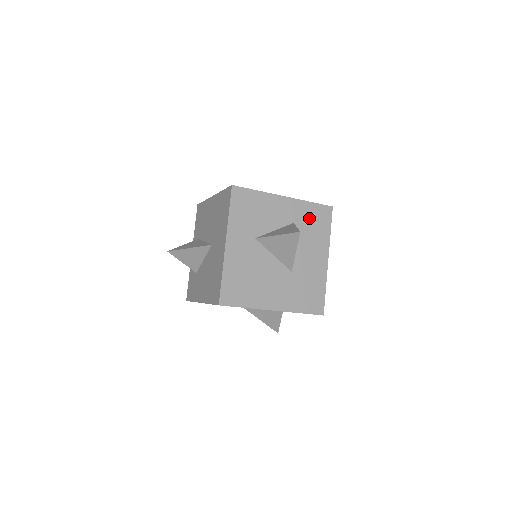
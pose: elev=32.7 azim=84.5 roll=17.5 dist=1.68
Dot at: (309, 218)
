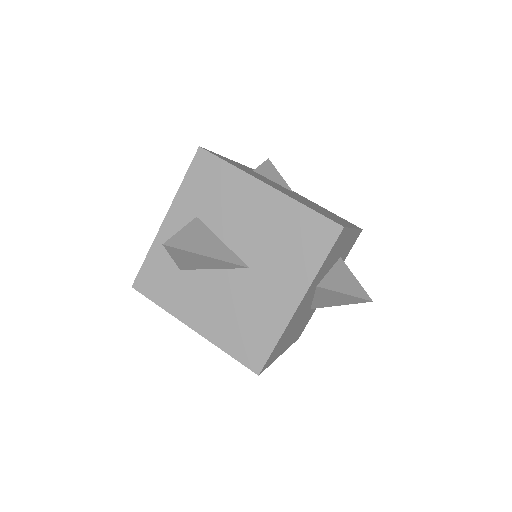
Dot at: occluded
